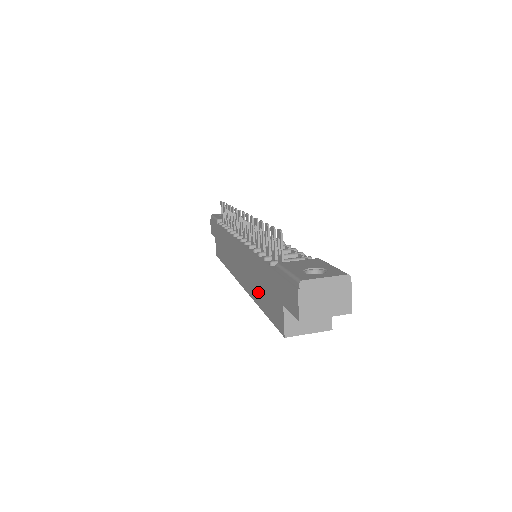
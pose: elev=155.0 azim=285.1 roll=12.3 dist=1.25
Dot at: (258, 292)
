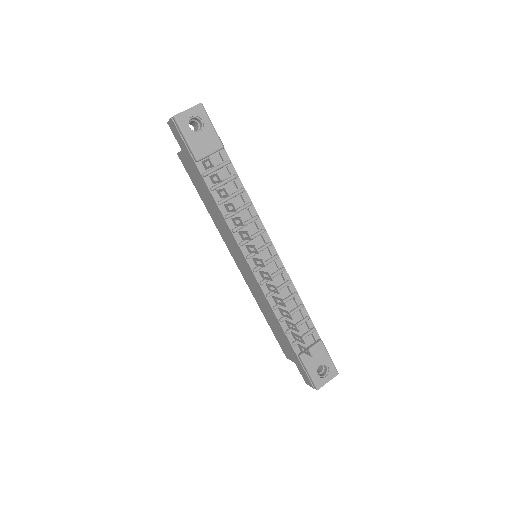
Dot at: (267, 315)
